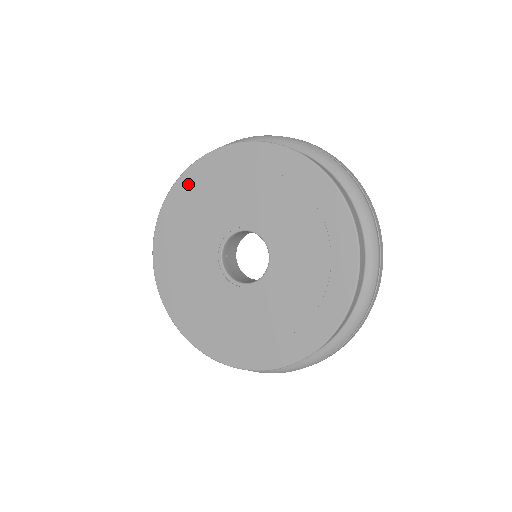
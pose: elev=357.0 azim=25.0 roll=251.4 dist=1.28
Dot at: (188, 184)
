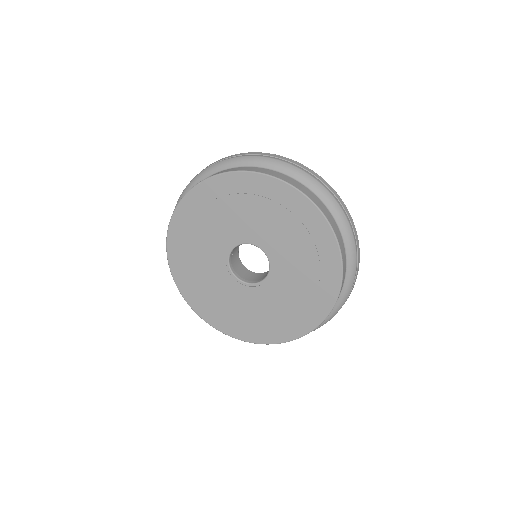
Dot at: (176, 243)
